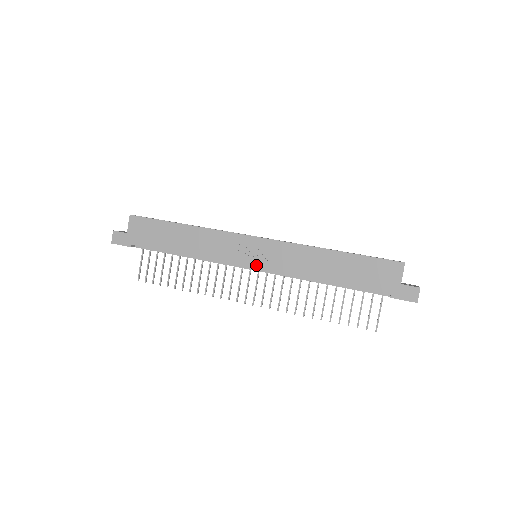
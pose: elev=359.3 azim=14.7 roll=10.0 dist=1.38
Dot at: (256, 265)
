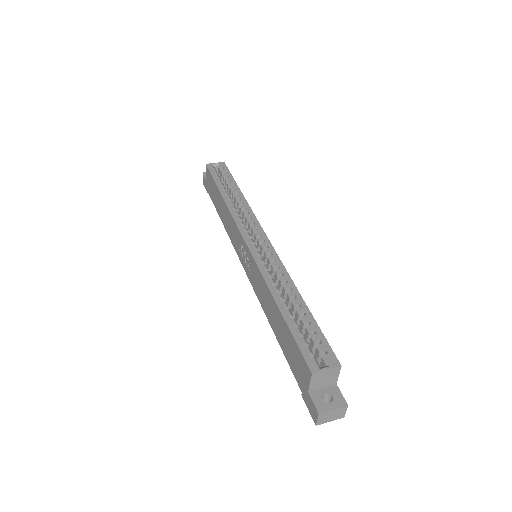
Dot at: (245, 268)
